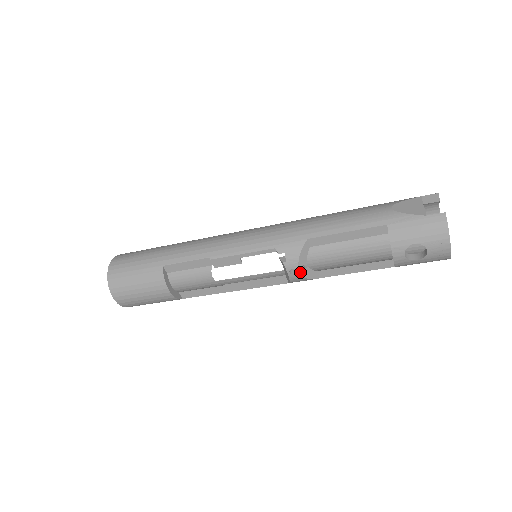
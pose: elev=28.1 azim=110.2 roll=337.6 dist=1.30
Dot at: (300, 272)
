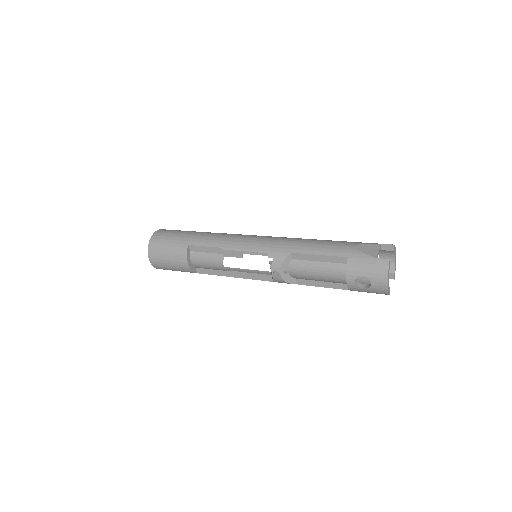
Dot at: (281, 275)
